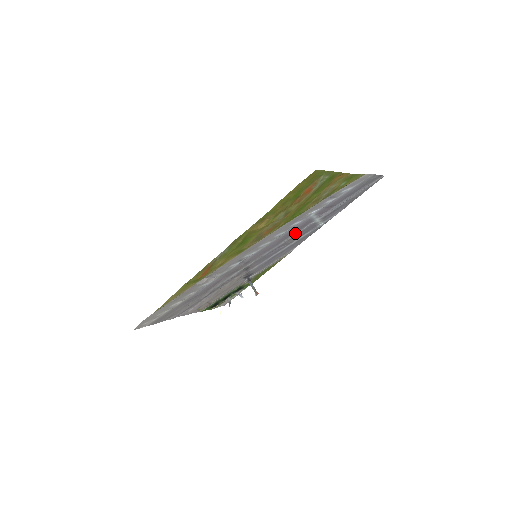
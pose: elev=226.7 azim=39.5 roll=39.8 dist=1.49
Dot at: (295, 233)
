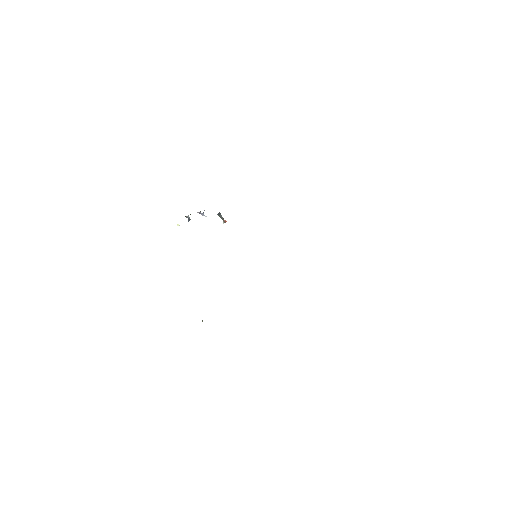
Dot at: occluded
